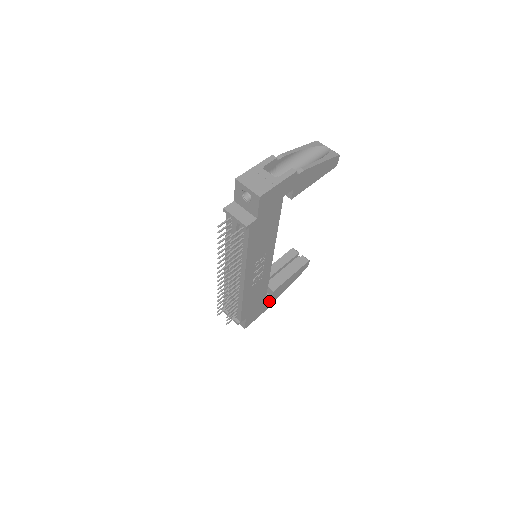
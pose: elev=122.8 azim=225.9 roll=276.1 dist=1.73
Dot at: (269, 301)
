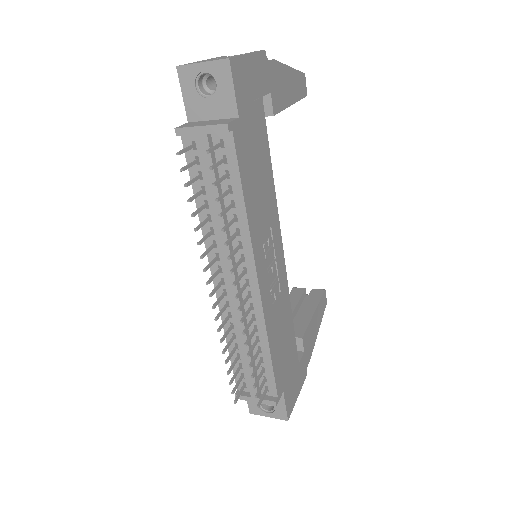
Dot at: (302, 361)
